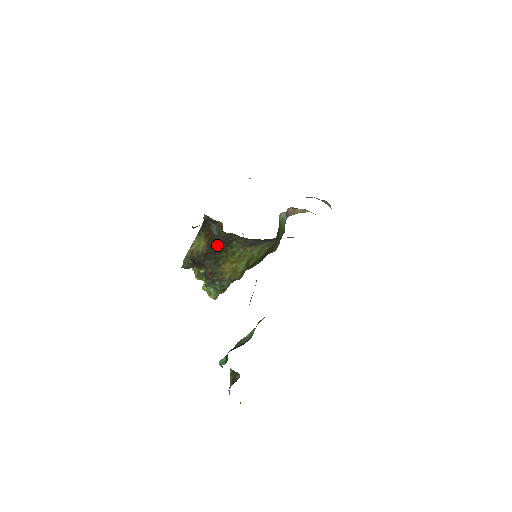
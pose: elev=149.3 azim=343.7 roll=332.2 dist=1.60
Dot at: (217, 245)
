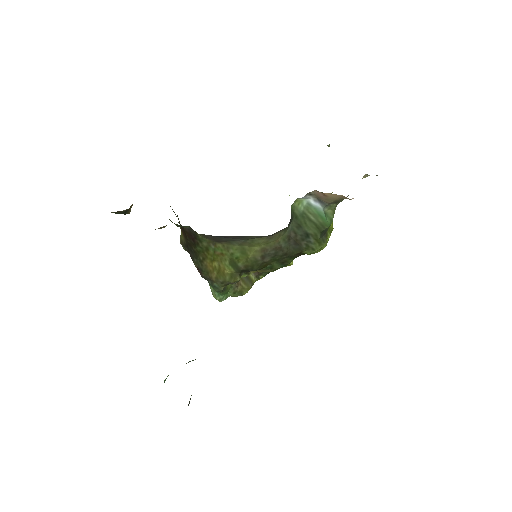
Dot at: (188, 236)
